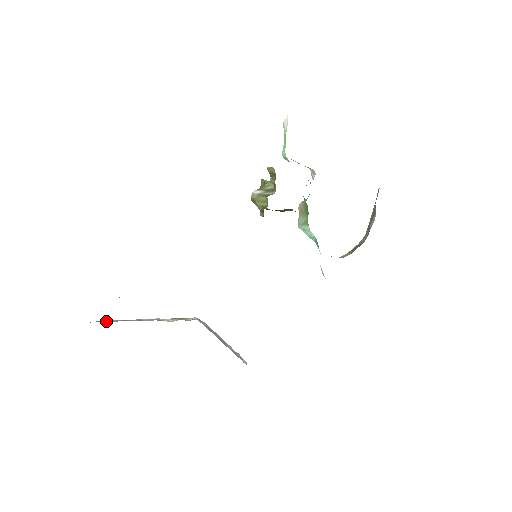
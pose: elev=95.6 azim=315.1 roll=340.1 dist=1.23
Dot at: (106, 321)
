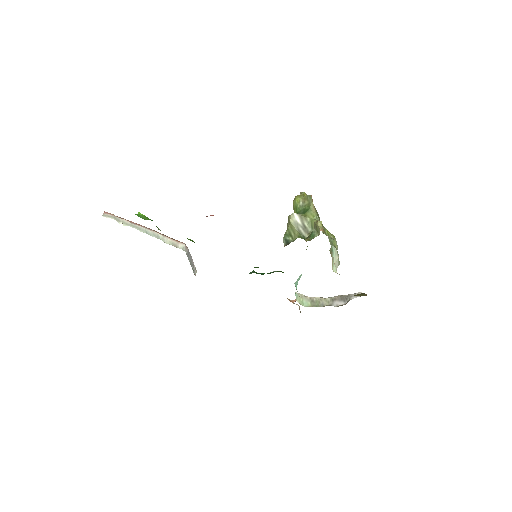
Dot at: (119, 219)
